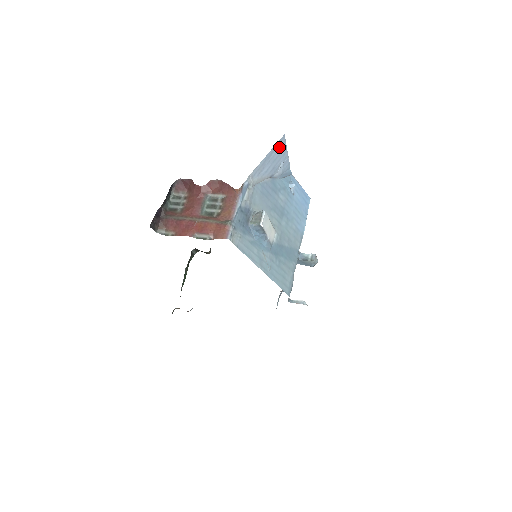
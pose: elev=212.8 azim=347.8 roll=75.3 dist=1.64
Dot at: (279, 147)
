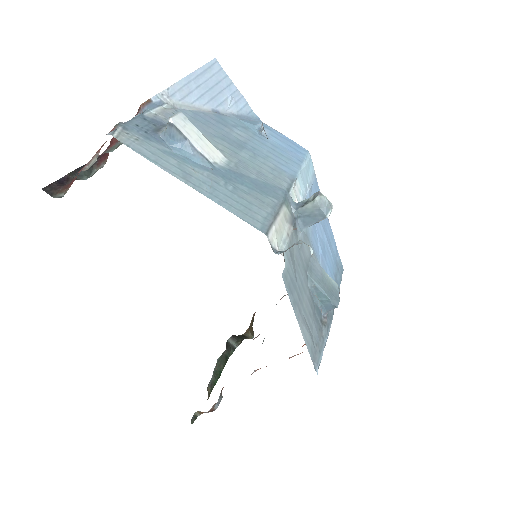
Dot at: (212, 74)
